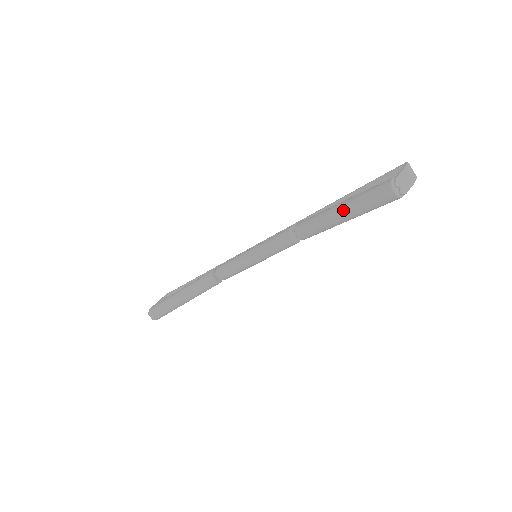
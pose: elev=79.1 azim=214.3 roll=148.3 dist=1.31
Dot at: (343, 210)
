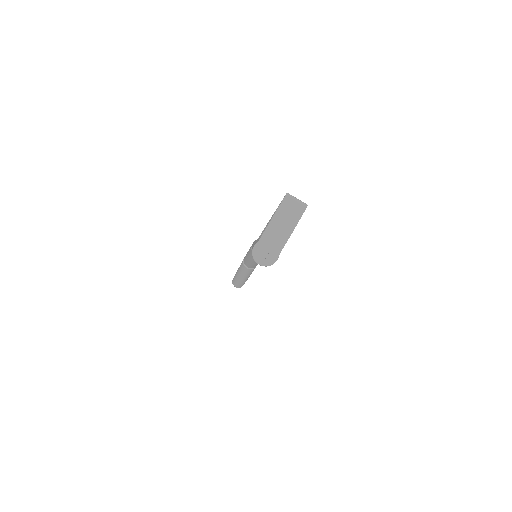
Dot at: occluded
